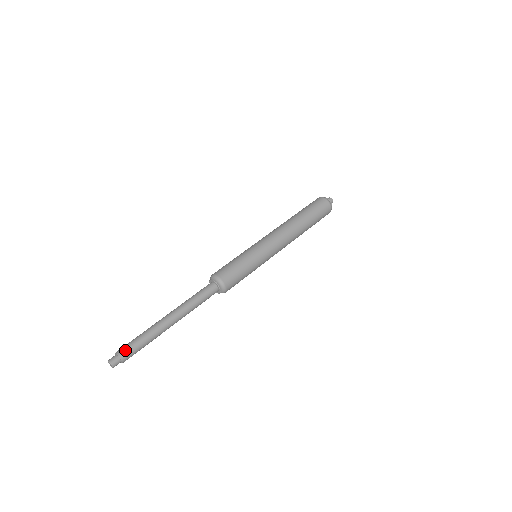
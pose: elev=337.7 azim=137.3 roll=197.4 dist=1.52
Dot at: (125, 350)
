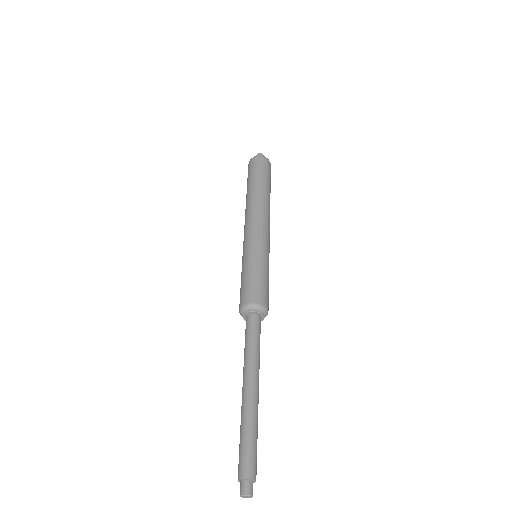
Dot at: (251, 465)
